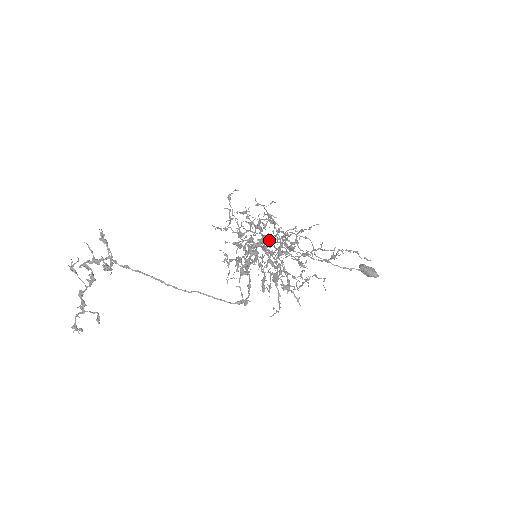
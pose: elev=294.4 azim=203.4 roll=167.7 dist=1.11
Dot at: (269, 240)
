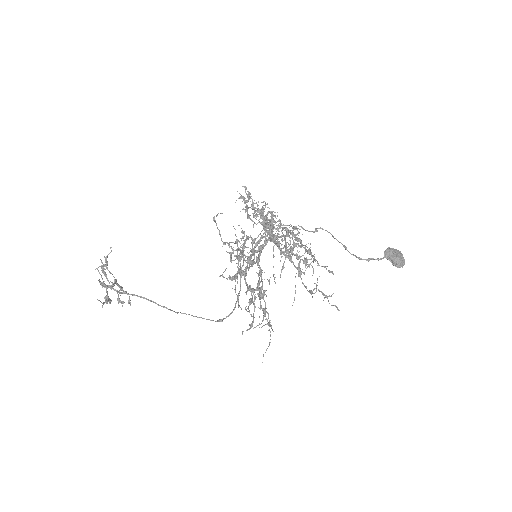
Dot at: (270, 240)
